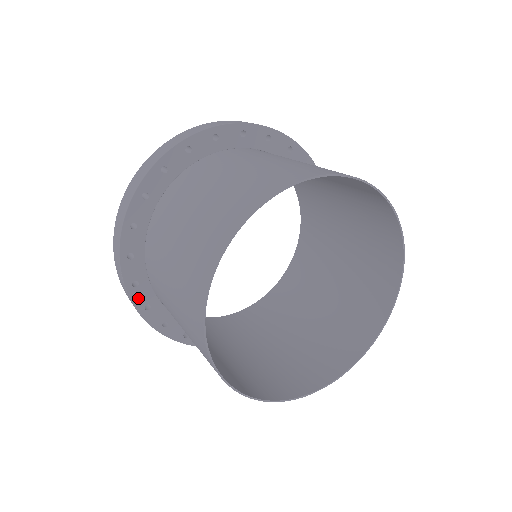
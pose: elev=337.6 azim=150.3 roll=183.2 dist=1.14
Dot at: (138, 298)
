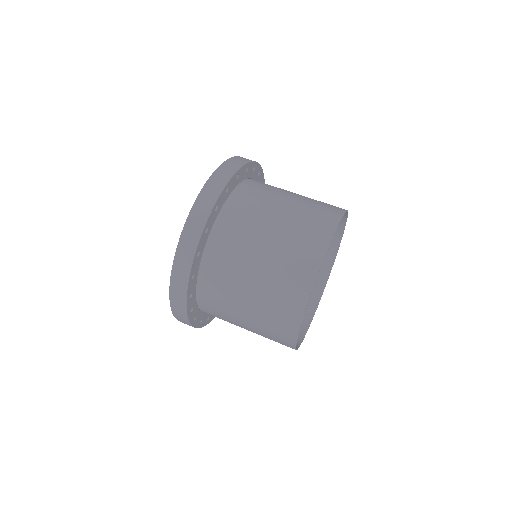
Dot at: occluded
